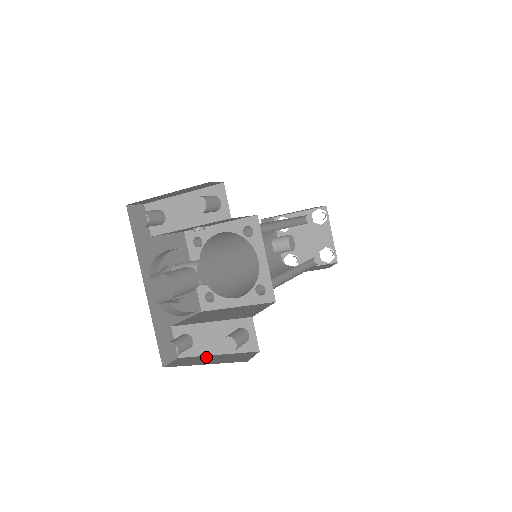
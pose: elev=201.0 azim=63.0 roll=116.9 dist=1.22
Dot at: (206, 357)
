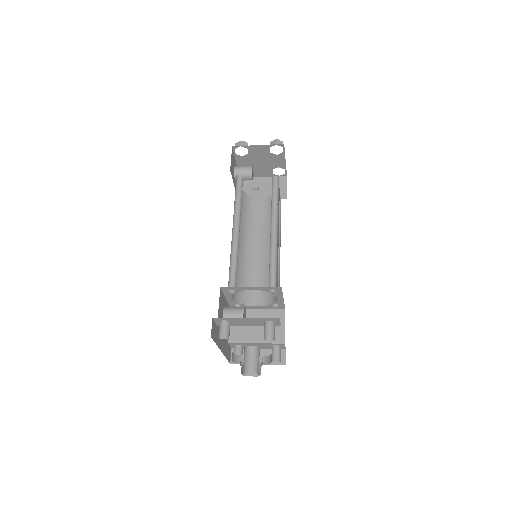
Dot at: occluded
